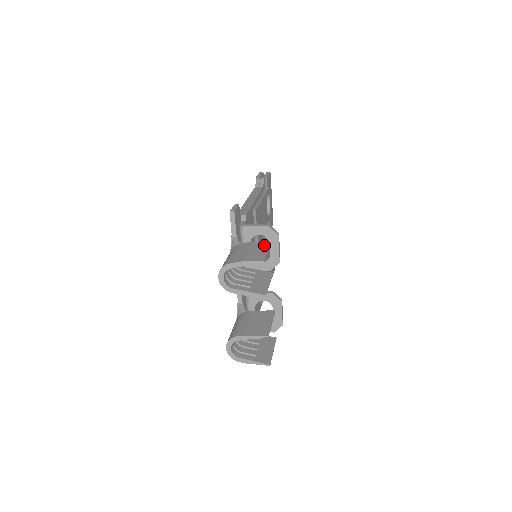
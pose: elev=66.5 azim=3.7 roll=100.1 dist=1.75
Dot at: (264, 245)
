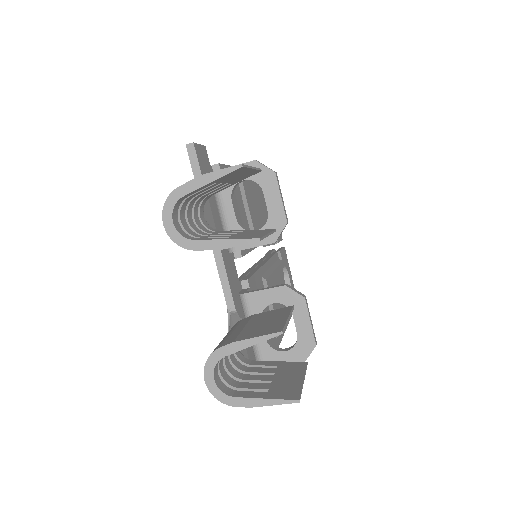
Dot at: occluded
